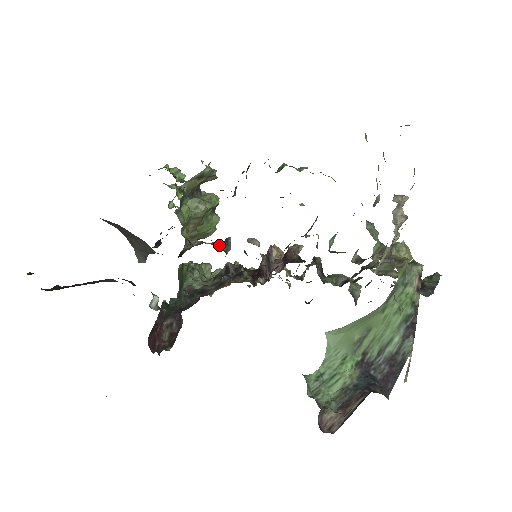
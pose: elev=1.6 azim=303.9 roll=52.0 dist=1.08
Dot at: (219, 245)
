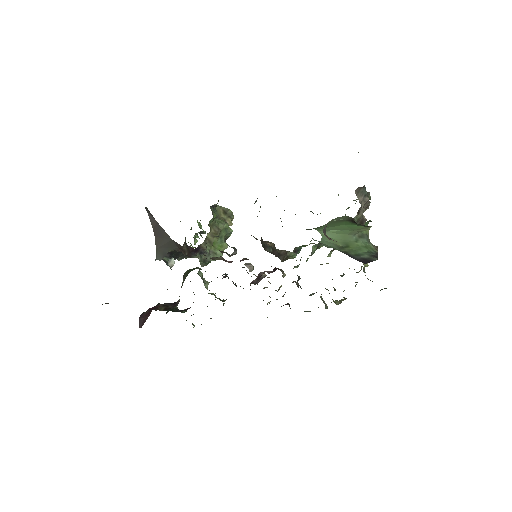
Dot at: (229, 246)
